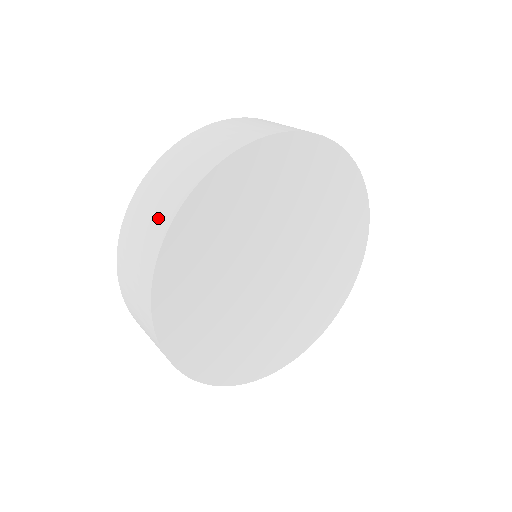
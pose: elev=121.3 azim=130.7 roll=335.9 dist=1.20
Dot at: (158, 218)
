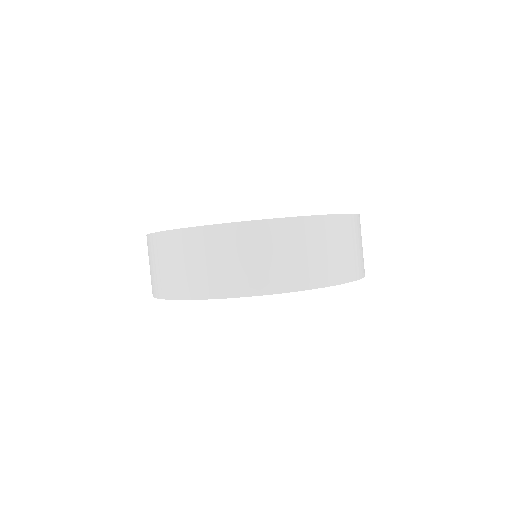
Dot at: (183, 281)
